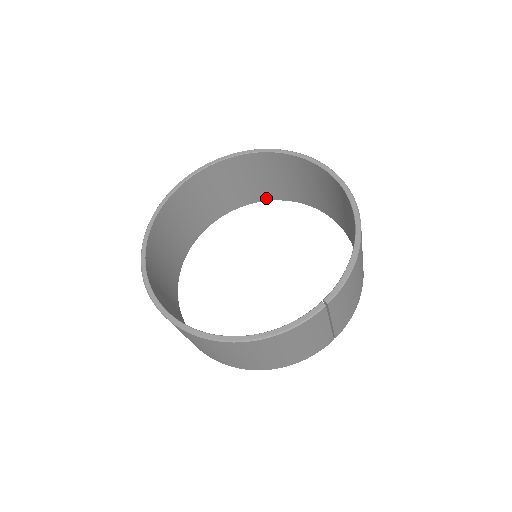
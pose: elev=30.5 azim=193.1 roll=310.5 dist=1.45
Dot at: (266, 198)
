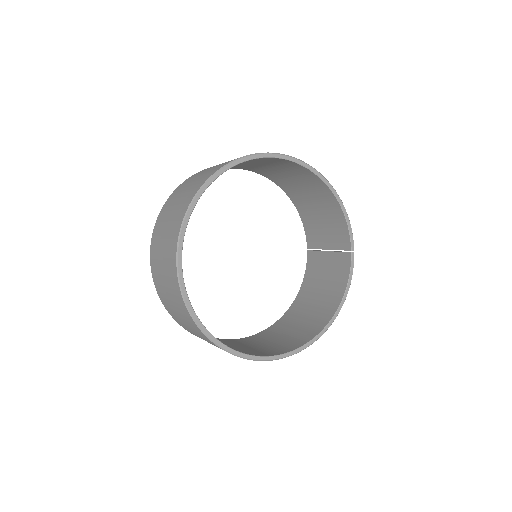
Dot at: occluded
